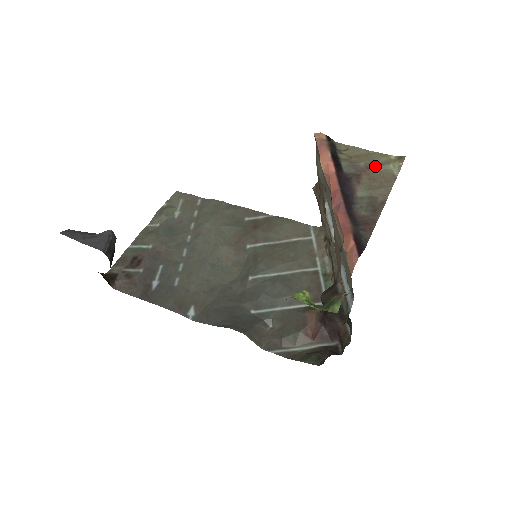
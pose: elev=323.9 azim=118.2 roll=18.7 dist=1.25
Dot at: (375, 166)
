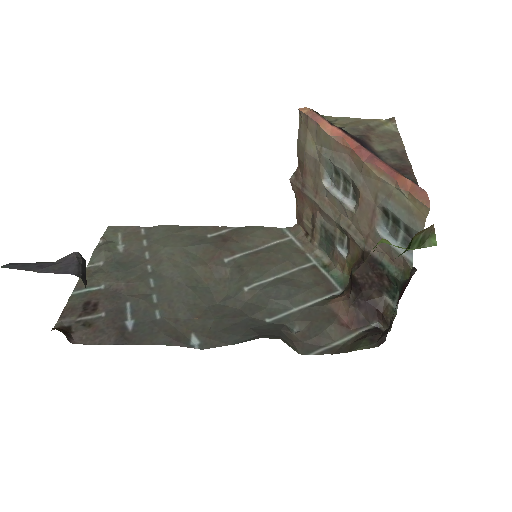
Dot at: (373, 128)
